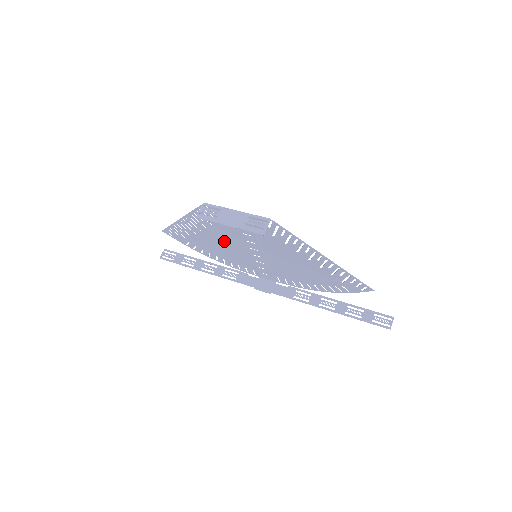
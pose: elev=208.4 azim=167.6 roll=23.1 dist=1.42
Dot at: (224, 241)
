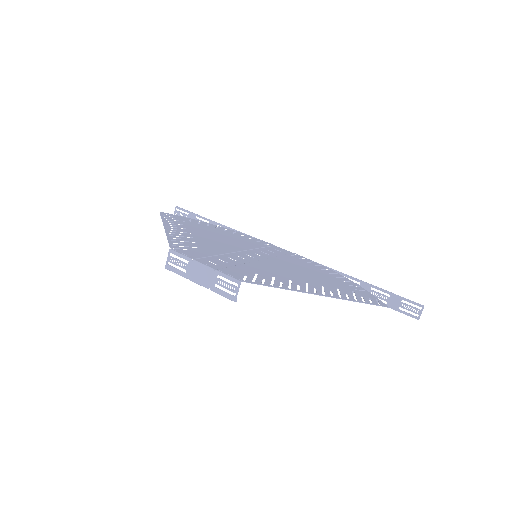
Dot at: (218, 242)
